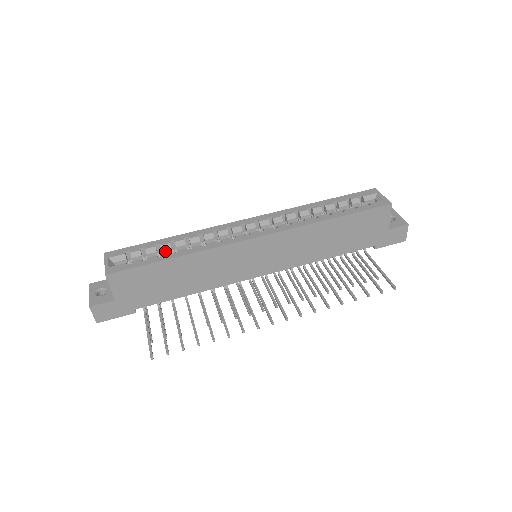
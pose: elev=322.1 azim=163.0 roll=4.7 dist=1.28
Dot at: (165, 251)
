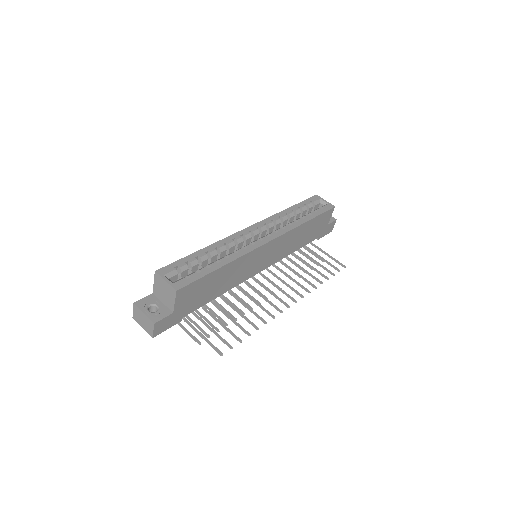
Dot at: (204, 262)
